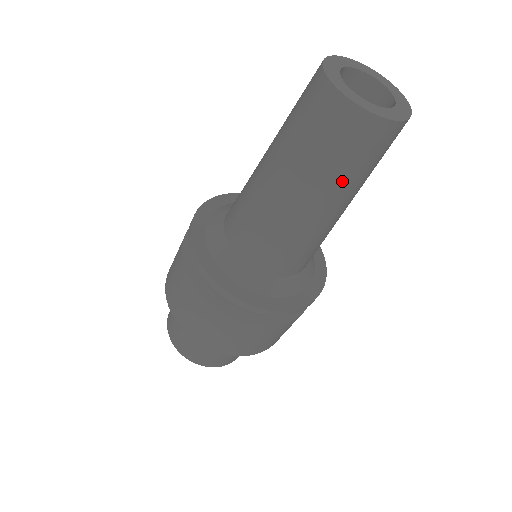
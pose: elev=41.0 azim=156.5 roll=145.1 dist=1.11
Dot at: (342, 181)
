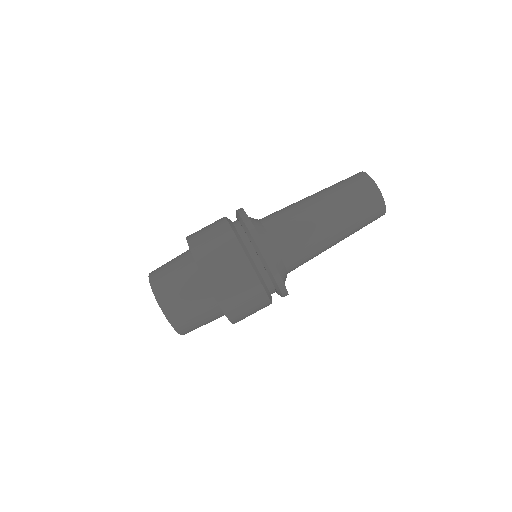
Dot at: (336, 192)
